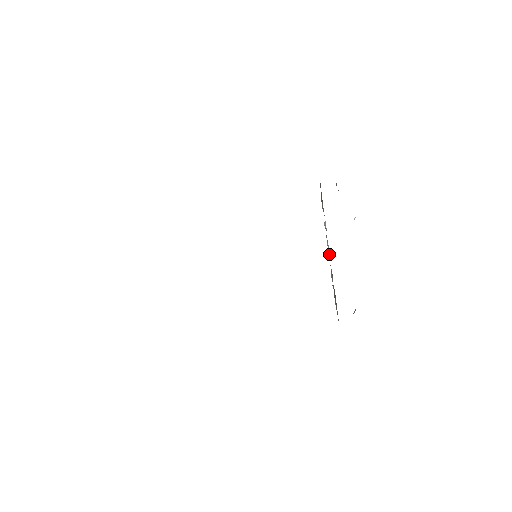
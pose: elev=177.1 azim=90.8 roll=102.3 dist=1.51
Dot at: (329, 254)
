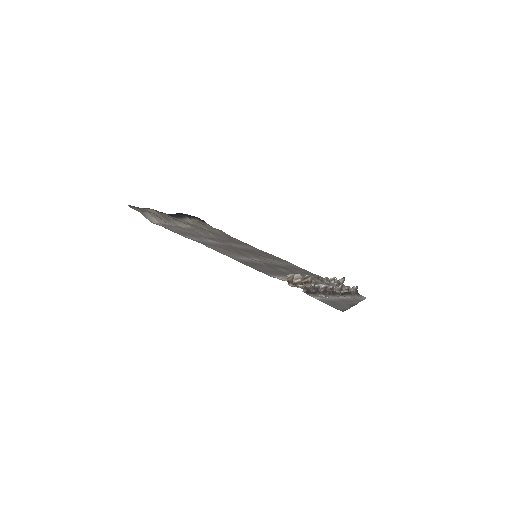
Dot at: occluded
